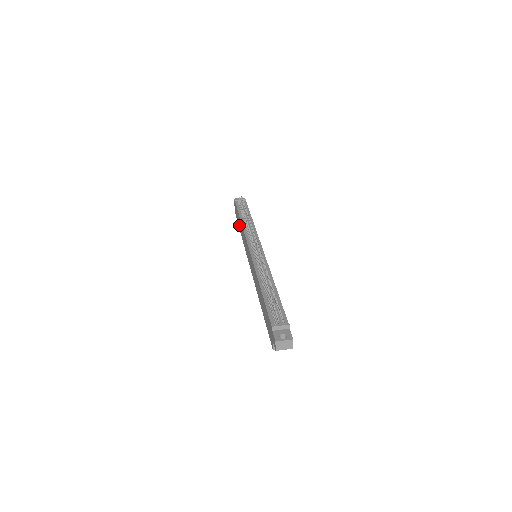
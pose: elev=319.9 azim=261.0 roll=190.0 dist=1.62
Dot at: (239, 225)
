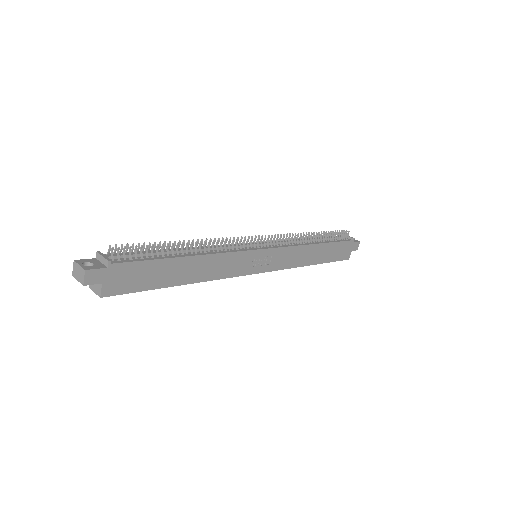
Dot at: occluded
